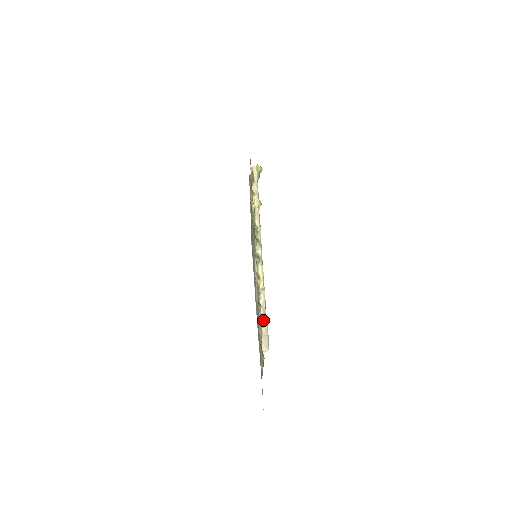
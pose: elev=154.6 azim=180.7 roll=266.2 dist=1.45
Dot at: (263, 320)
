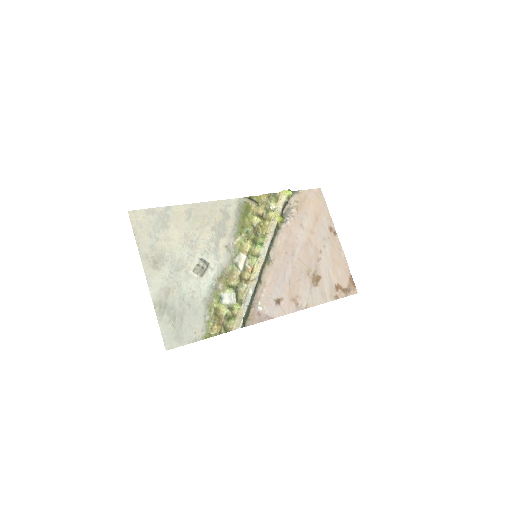
Dot at: (242, 304)
